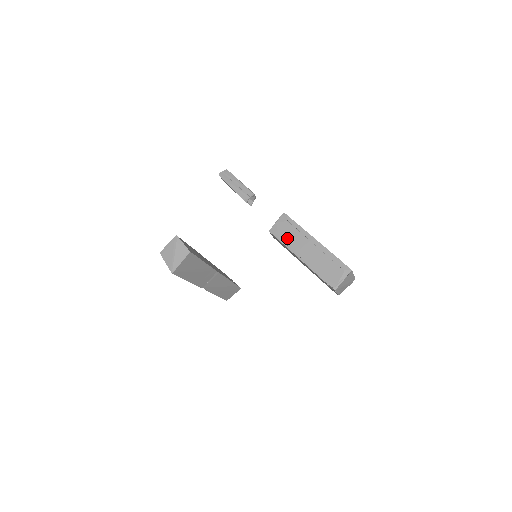
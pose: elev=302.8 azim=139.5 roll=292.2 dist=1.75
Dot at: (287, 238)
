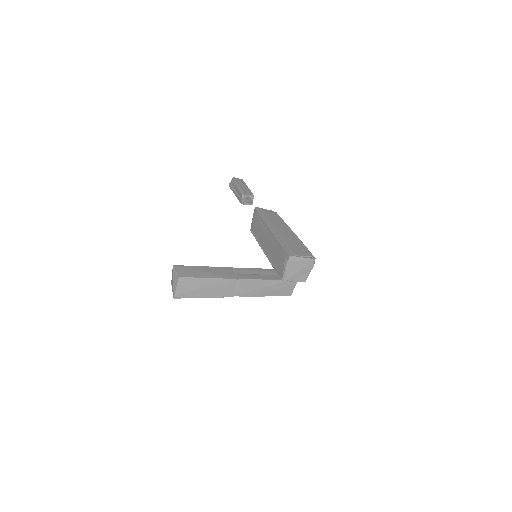
Dot at: (257, 234)
